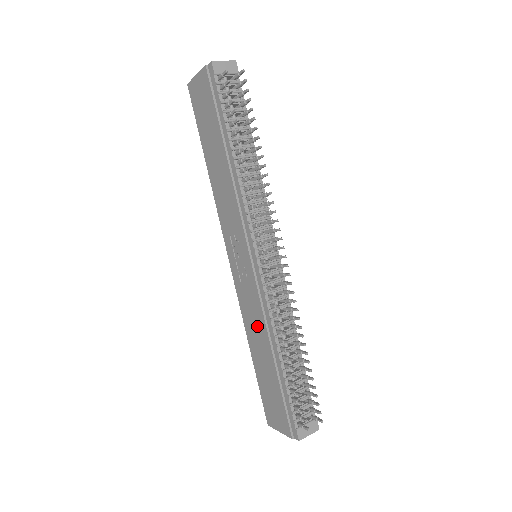
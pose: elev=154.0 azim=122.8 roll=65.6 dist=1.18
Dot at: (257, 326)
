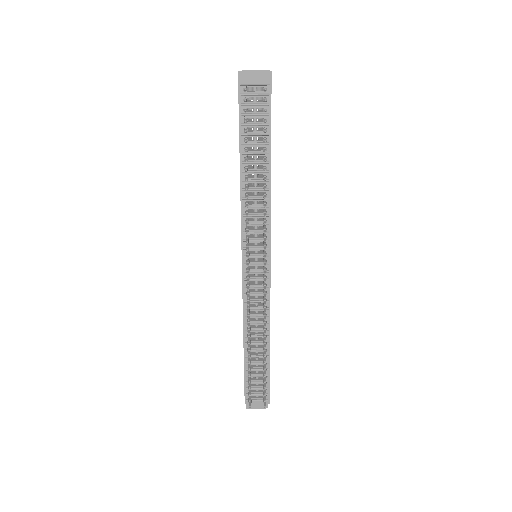
Dot at: occluded
